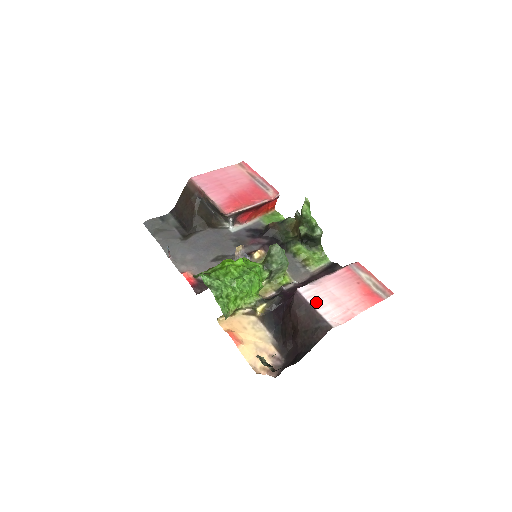
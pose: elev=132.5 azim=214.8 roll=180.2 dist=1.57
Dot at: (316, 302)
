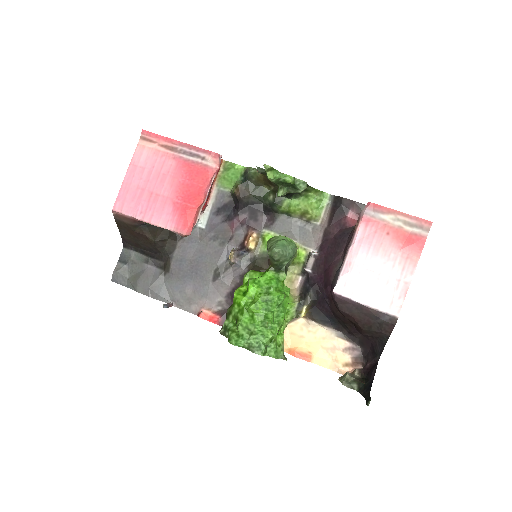
Dot at: (362, 296)
